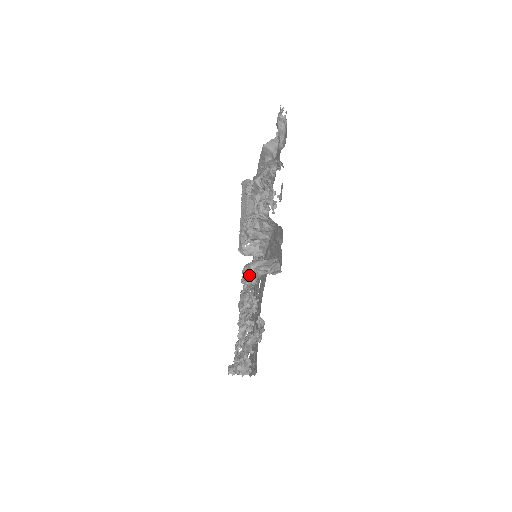
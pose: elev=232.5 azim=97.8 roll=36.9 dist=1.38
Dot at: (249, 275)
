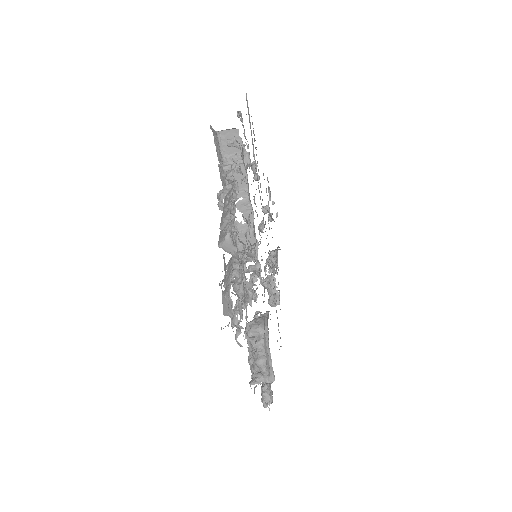
Dot at: (250, 354)
